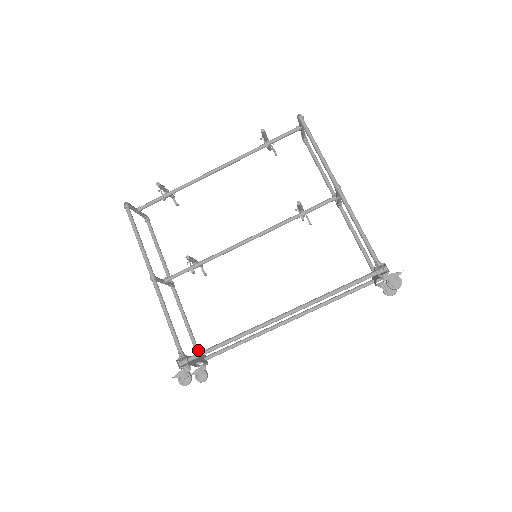
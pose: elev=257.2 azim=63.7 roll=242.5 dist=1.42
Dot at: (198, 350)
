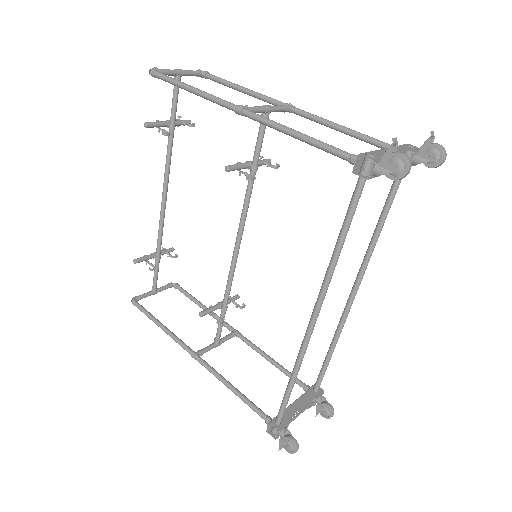
Dot at: (302, 385)
